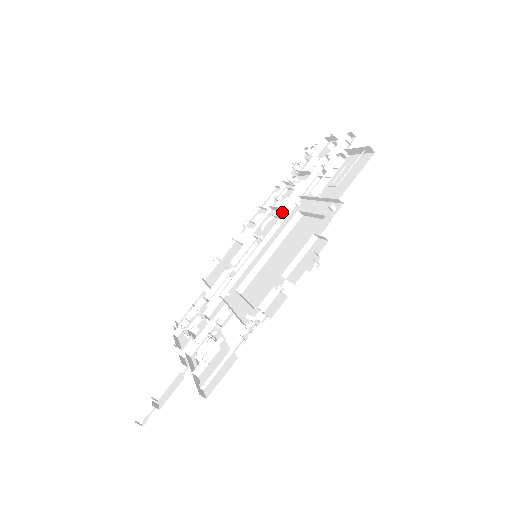
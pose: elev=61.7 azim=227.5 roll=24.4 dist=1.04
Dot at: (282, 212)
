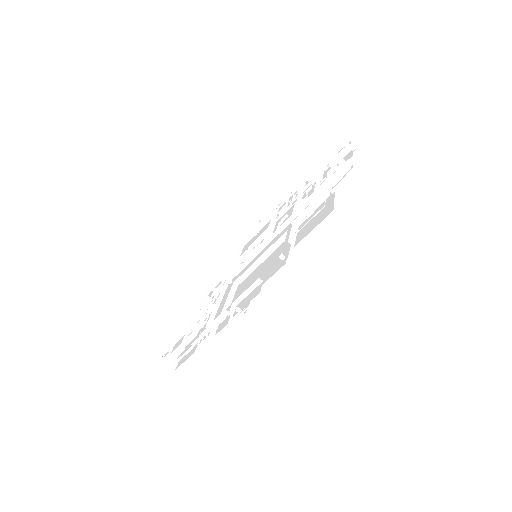
Dot at: occluded
